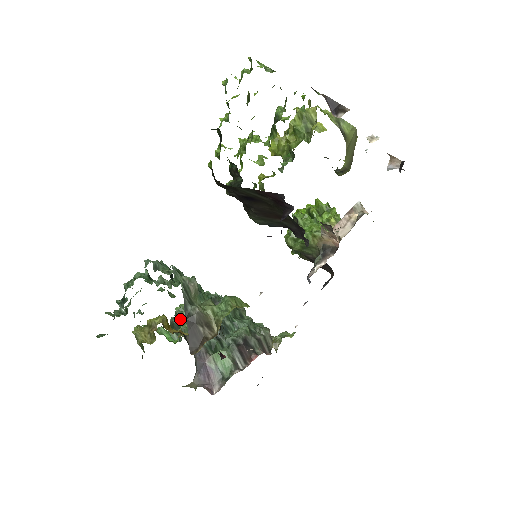
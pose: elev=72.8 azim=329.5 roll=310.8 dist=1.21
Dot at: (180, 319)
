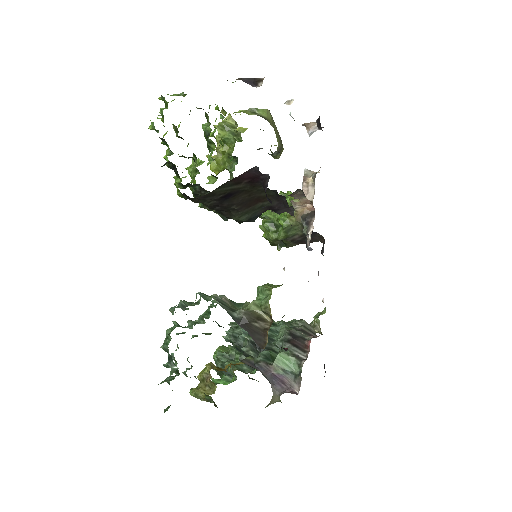
Dot at: (224, 361)
